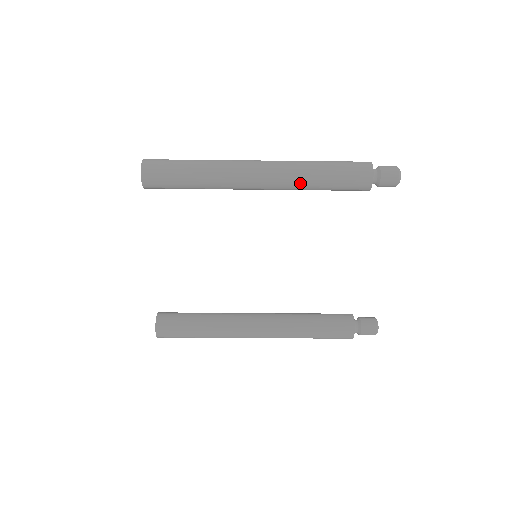
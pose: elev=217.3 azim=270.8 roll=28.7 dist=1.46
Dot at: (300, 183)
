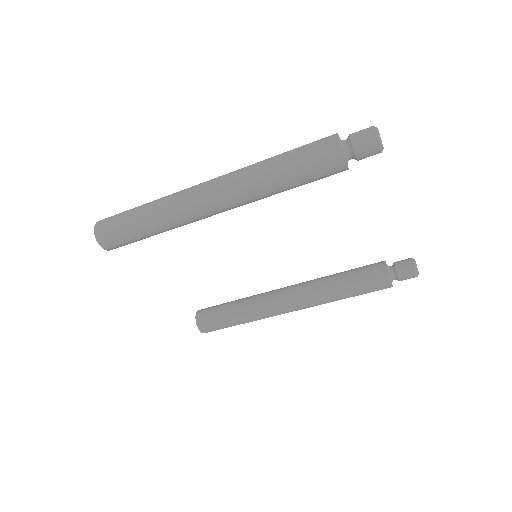
Dot at: (260, 197)
